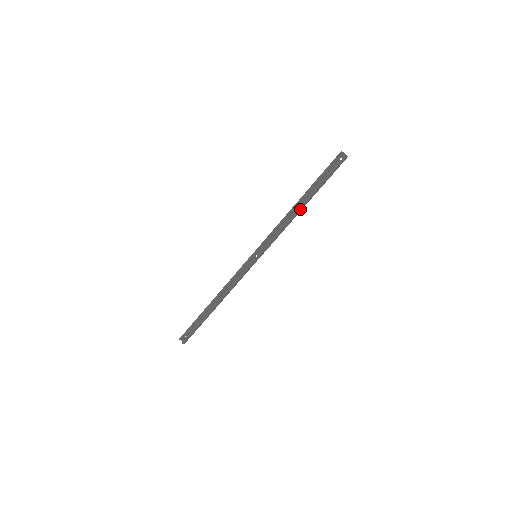
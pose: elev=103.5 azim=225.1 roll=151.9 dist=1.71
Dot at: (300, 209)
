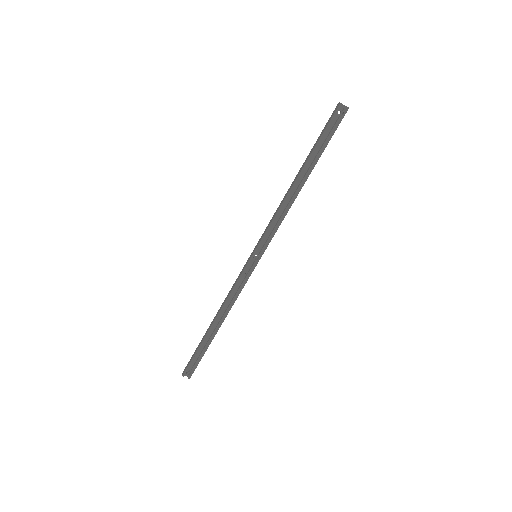
Dot at: (301, 187)
